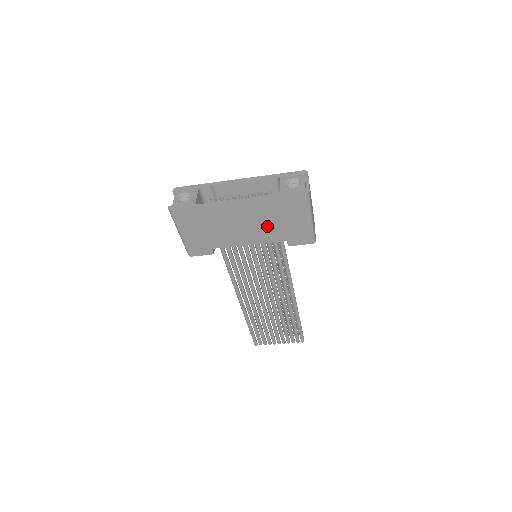
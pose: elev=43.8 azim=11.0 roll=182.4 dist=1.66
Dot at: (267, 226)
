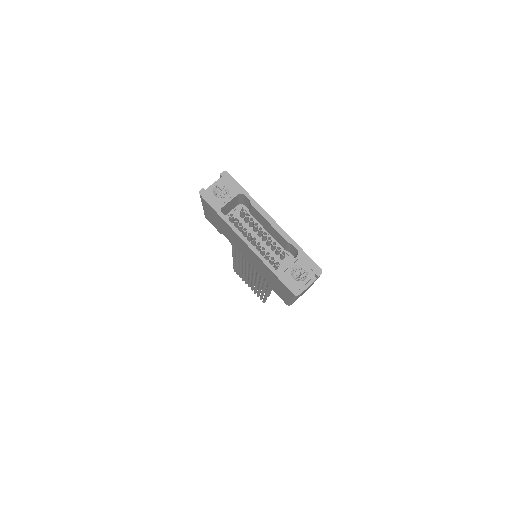
Dot at: (261, 269)
